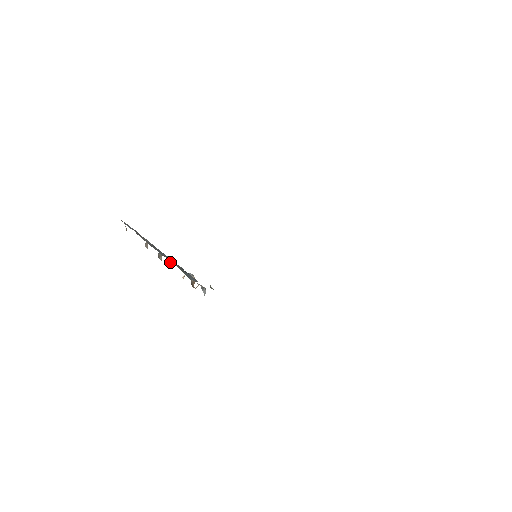
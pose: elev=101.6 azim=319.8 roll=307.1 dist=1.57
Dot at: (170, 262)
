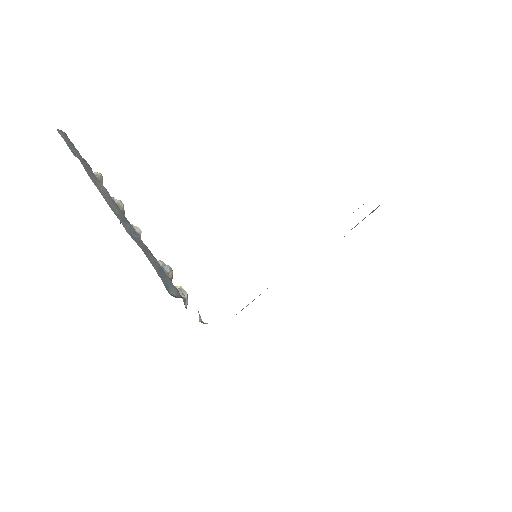
Dot at: occluded
